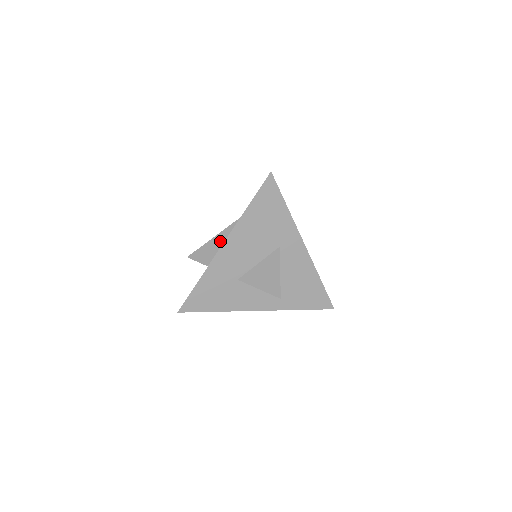
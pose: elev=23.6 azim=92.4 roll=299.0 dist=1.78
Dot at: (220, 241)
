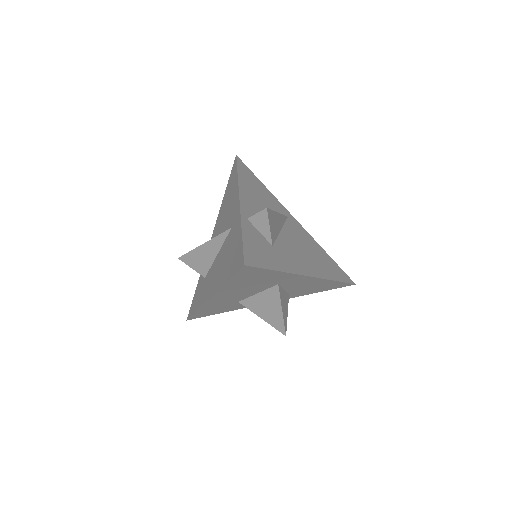
Dot at: (209, 253)
